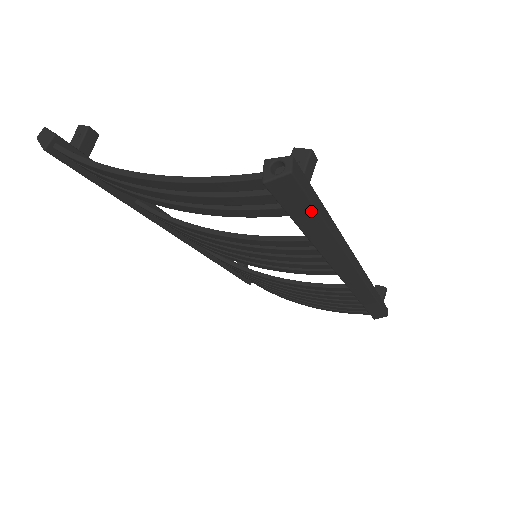
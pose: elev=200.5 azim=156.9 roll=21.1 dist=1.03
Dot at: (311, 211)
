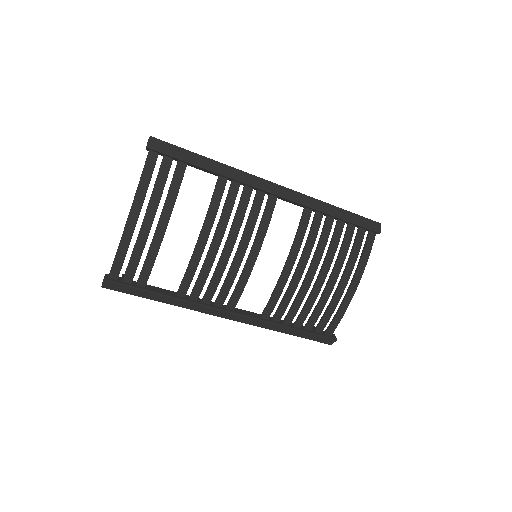
Dot at: (185, 151)
